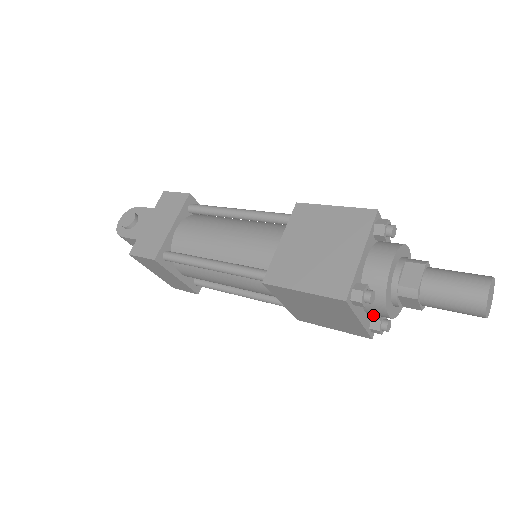
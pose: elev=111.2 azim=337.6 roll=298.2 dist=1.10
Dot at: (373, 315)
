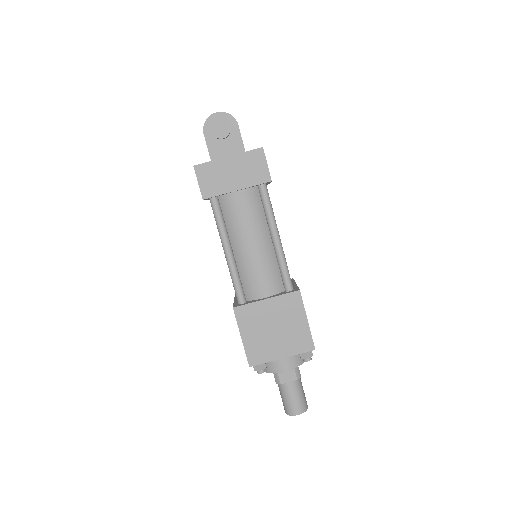
Dot at: occluded
